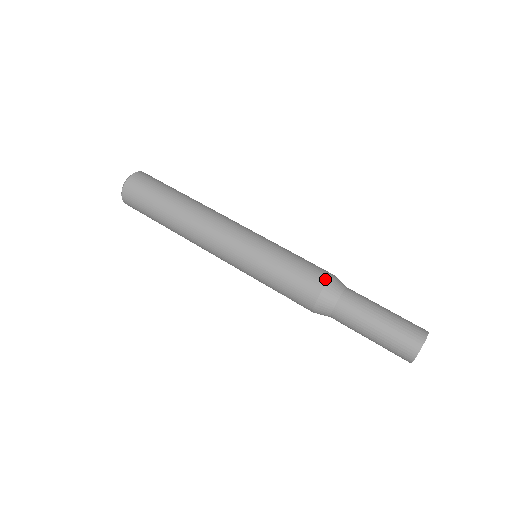
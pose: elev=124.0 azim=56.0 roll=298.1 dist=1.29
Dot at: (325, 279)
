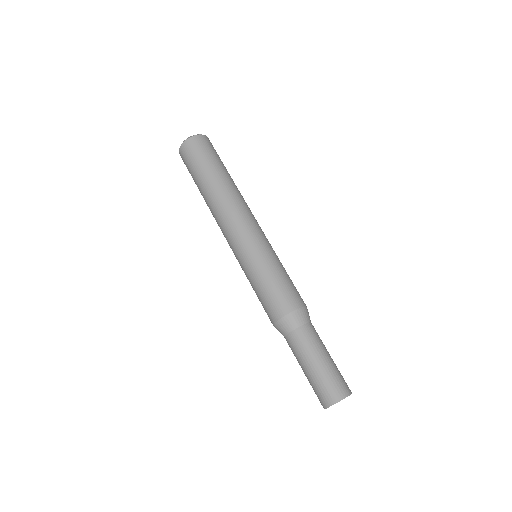
Dot at: (279, 316)
